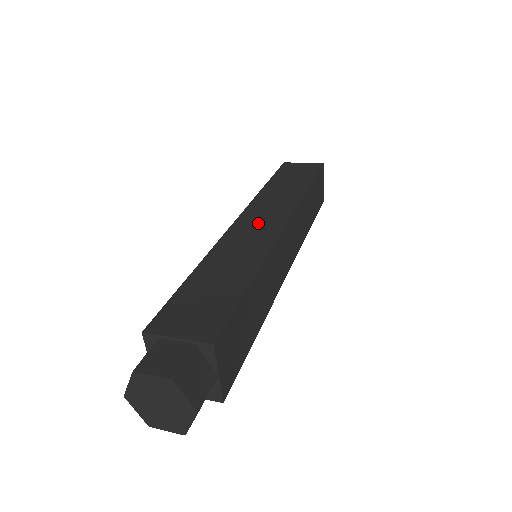
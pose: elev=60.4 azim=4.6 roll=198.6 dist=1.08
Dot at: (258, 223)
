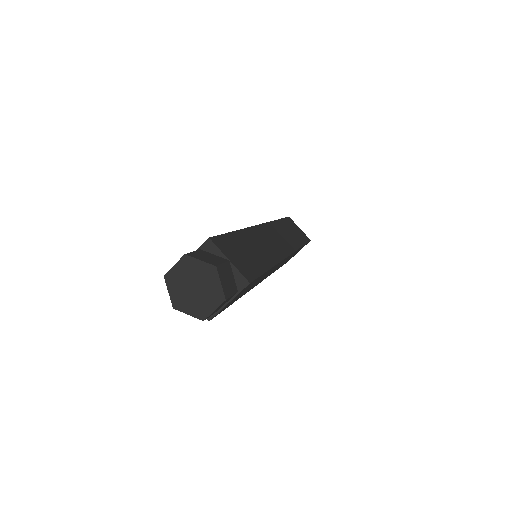
Dot at: occluded
